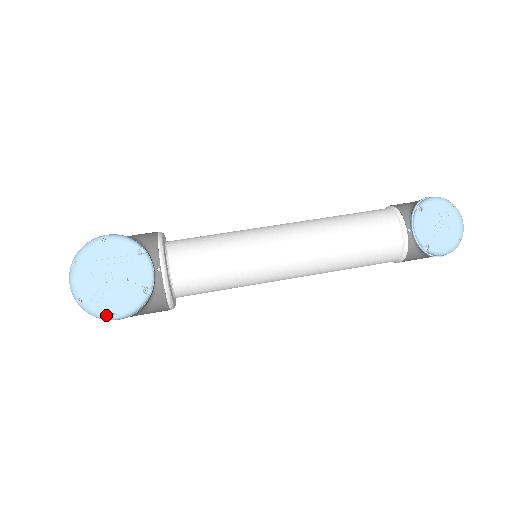
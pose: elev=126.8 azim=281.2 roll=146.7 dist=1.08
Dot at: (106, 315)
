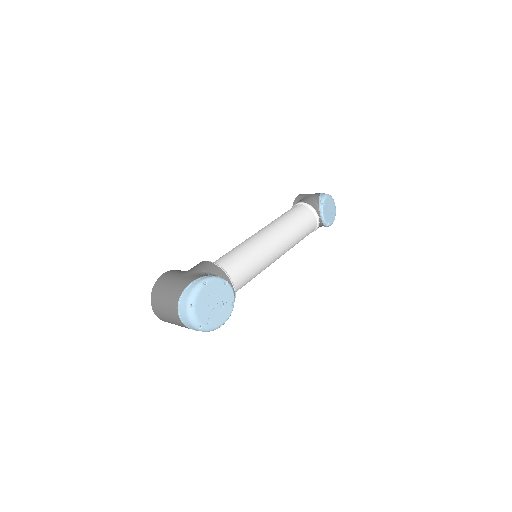
Dot at: (216, 328)
